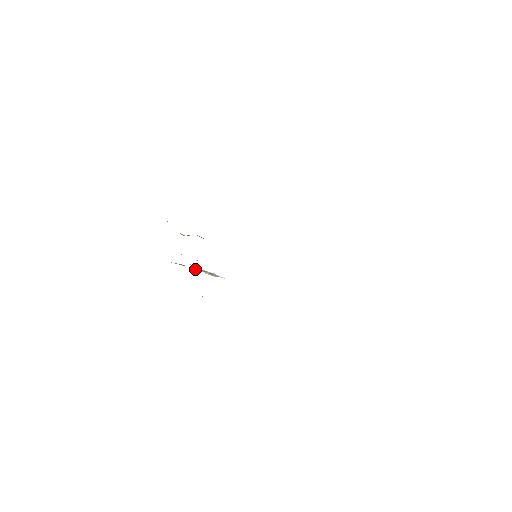
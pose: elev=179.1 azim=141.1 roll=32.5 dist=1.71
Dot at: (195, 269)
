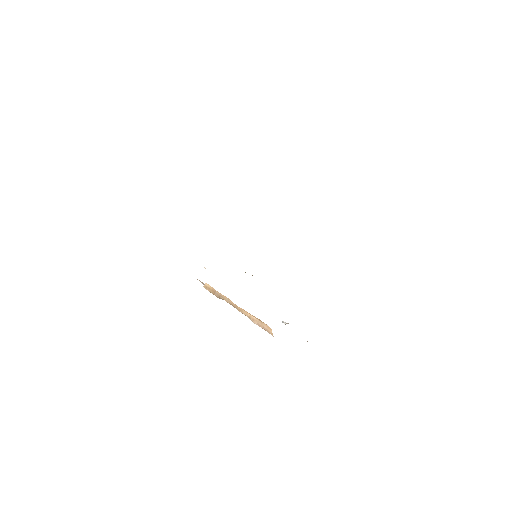
Dot at: occluded
